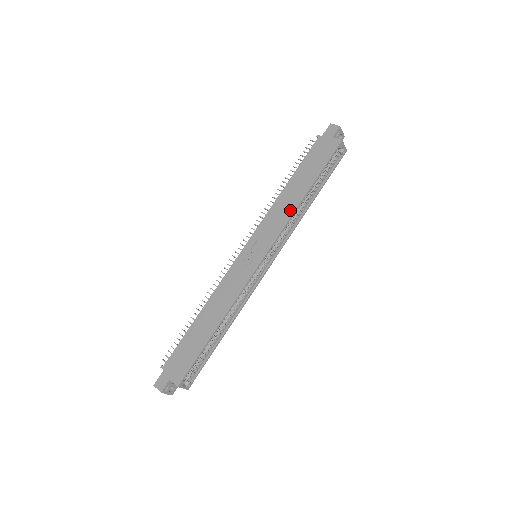
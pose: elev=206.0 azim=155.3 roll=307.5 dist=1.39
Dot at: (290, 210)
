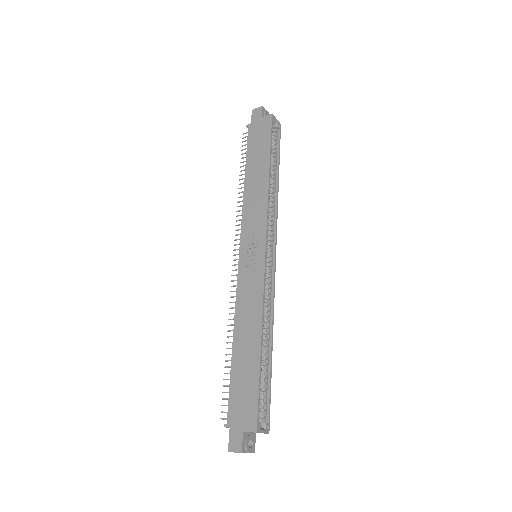
Dot at: (263, 194)
